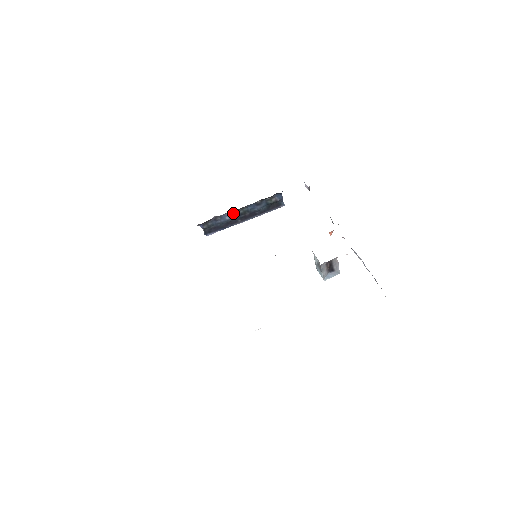
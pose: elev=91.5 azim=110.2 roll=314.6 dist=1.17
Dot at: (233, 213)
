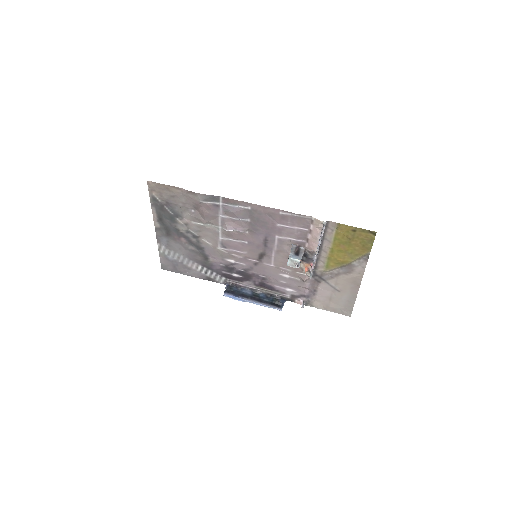
Dot at: (250, 292)
